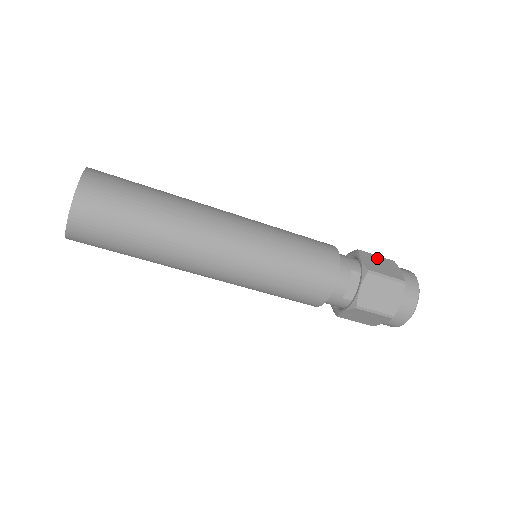
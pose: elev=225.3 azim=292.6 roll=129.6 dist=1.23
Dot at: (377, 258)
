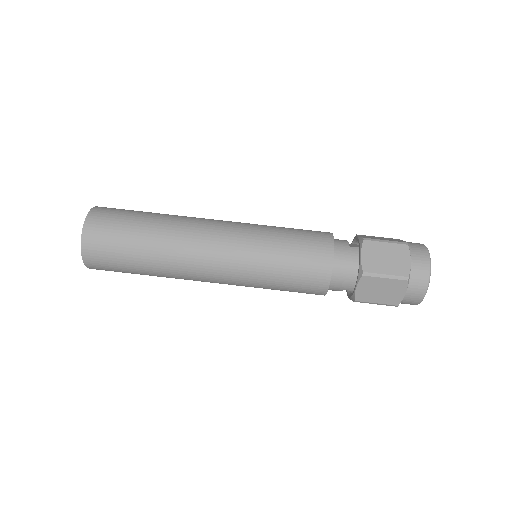
Dot at: occluded
